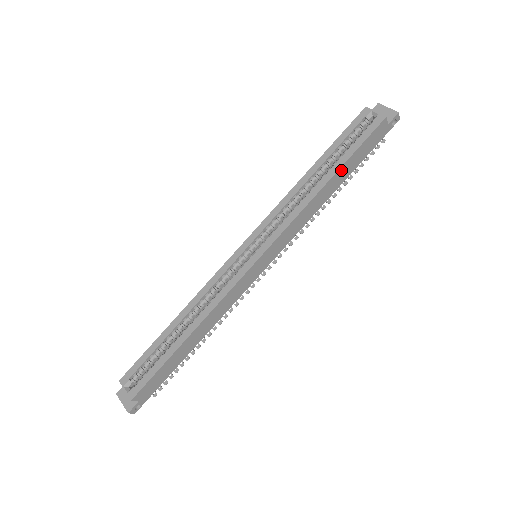
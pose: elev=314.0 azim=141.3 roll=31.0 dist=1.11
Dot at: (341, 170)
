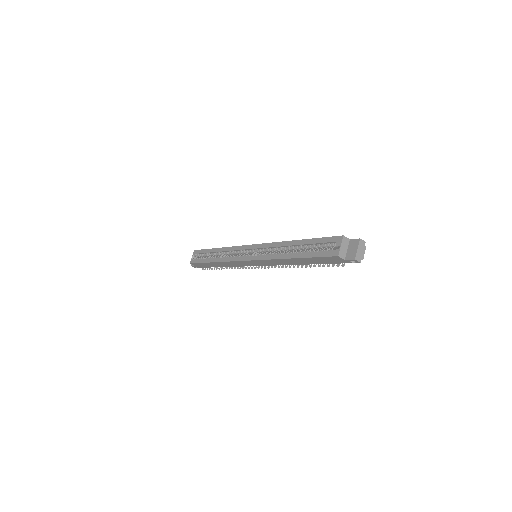
Dot at: (302, 259)
